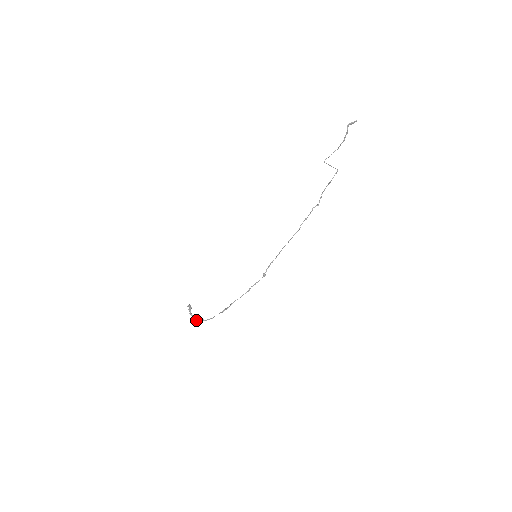
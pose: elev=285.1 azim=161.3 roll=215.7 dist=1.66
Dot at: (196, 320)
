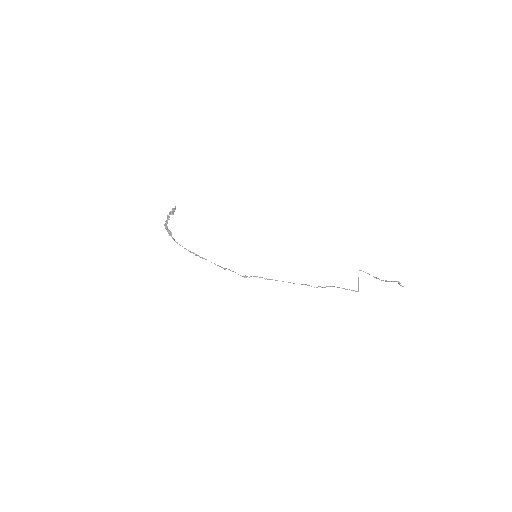
Dot at: (166, 226)
